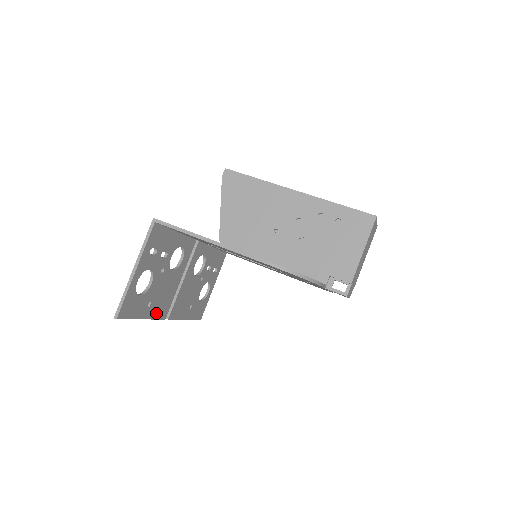
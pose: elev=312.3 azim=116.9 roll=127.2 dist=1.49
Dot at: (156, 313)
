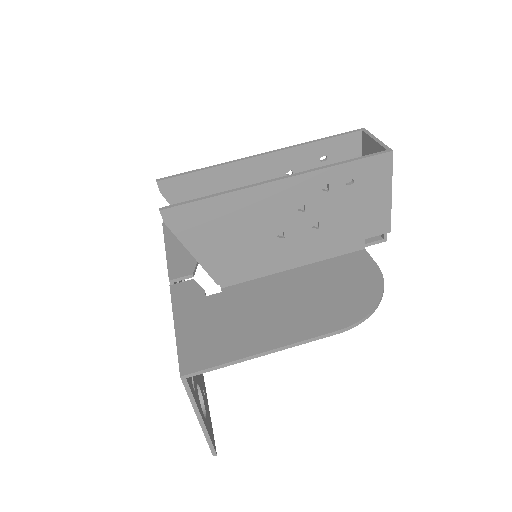
Dot at: (202, 379)
